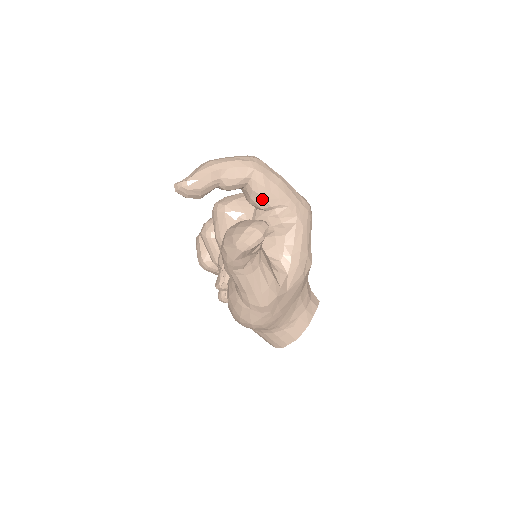
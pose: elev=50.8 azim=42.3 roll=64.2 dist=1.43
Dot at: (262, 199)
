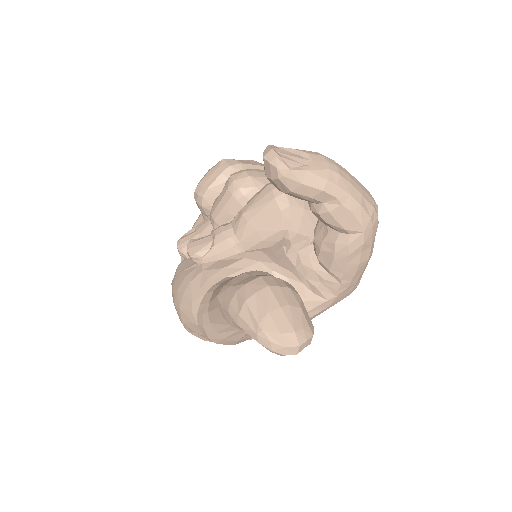
Dot at: (331, 258)
